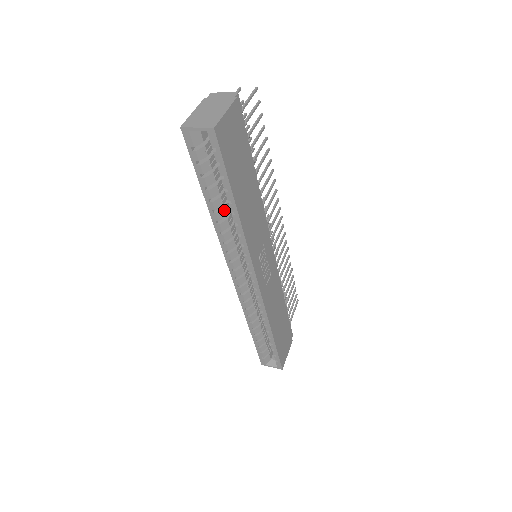
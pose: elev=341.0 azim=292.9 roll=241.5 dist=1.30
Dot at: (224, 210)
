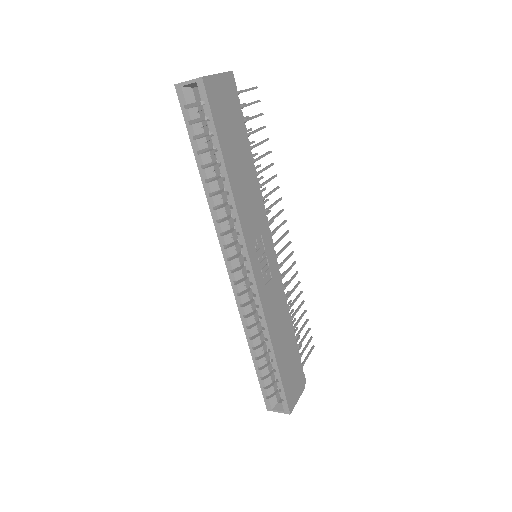
Dot at: (217, 182)
